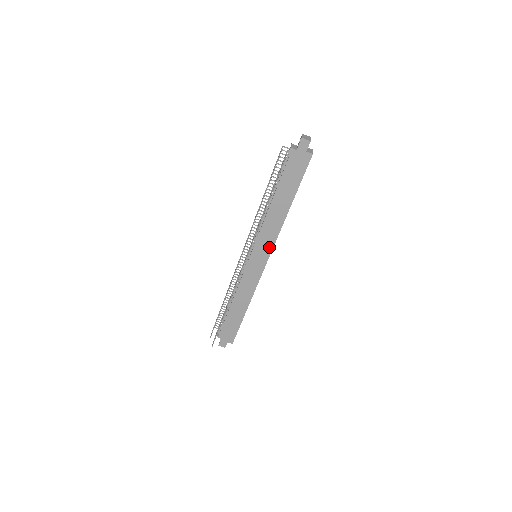
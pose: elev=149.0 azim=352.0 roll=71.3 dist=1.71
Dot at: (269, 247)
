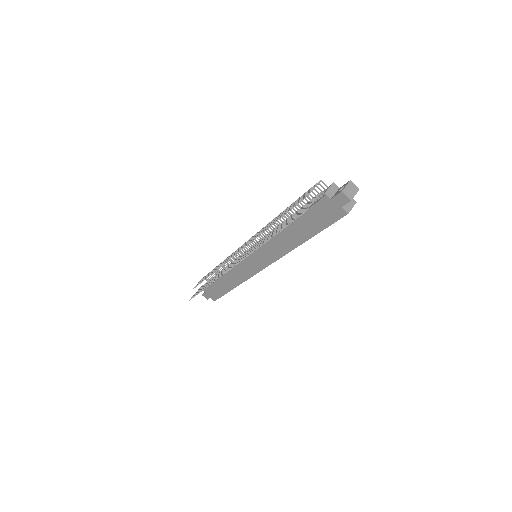
Dot at: (270, 259)
